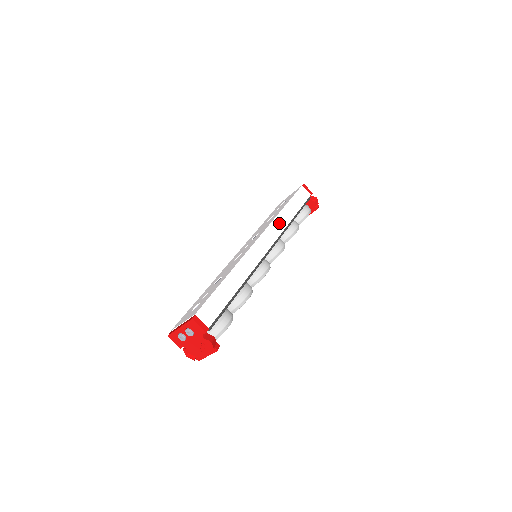
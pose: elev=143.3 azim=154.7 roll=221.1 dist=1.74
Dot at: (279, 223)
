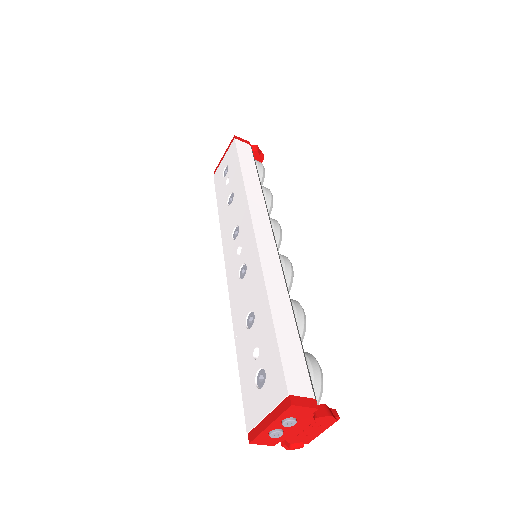
Dot at: (254, 198)
